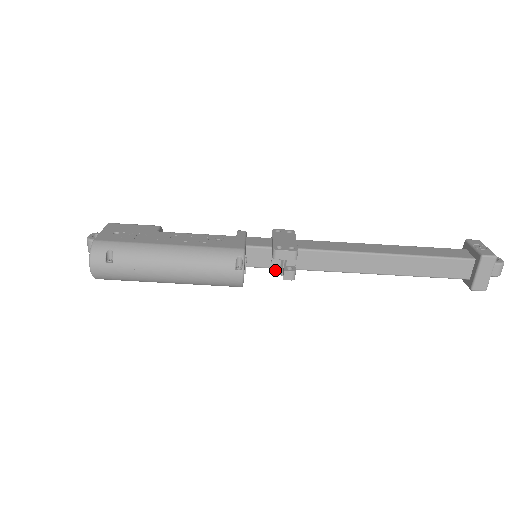
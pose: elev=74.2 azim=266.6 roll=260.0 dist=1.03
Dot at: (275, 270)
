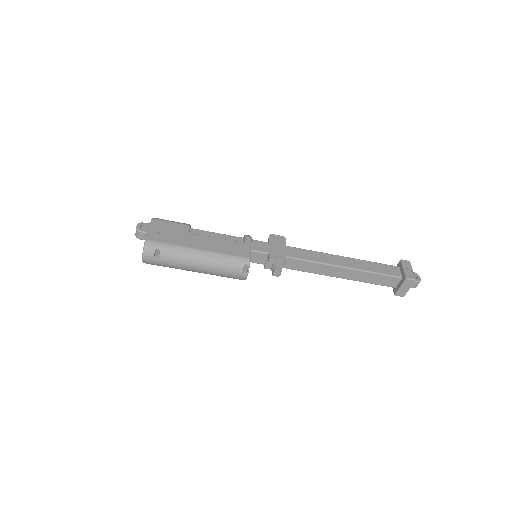
Dot at: (268, 267)
